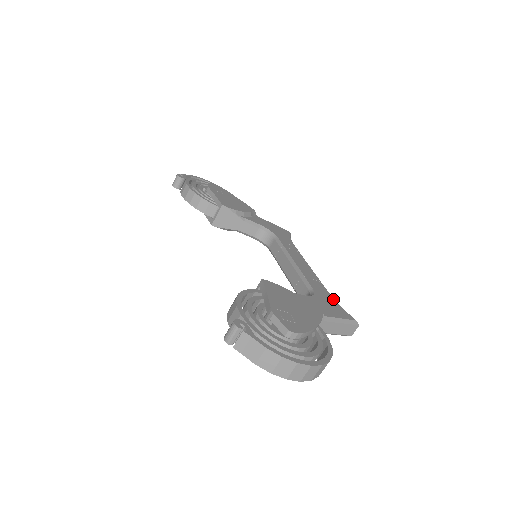
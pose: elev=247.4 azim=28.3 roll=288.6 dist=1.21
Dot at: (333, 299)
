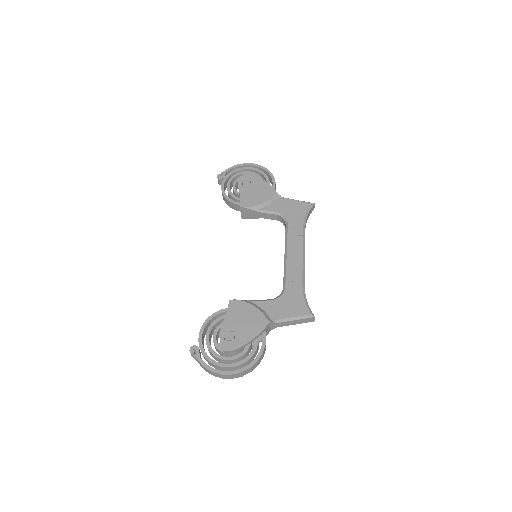
Dot at: (301, 294)
